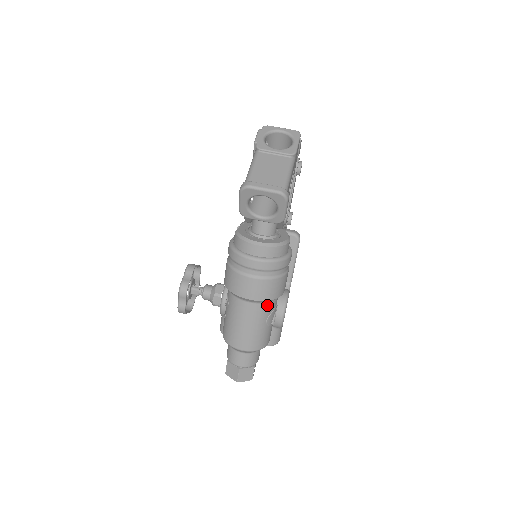
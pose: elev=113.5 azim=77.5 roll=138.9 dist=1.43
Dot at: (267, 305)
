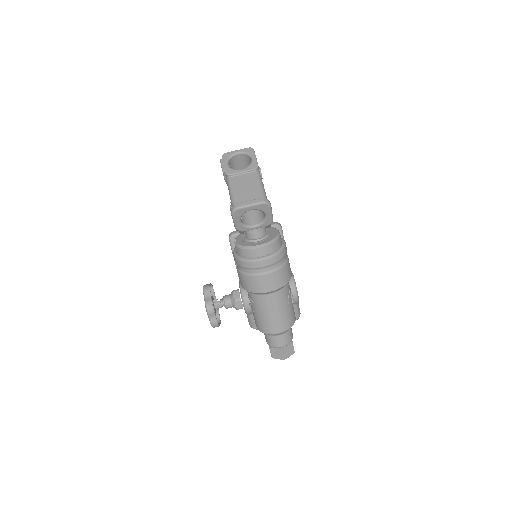
Dot at: (284, 290)
